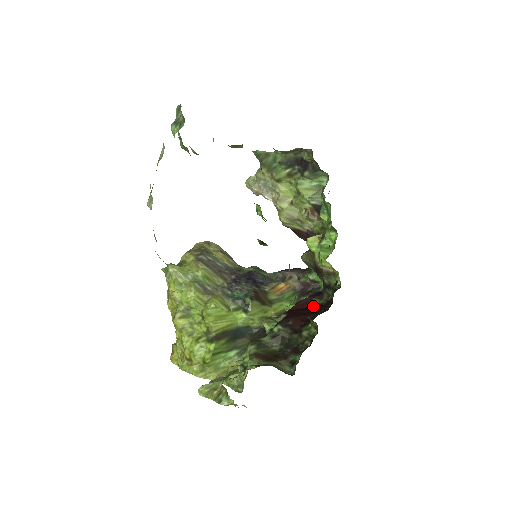
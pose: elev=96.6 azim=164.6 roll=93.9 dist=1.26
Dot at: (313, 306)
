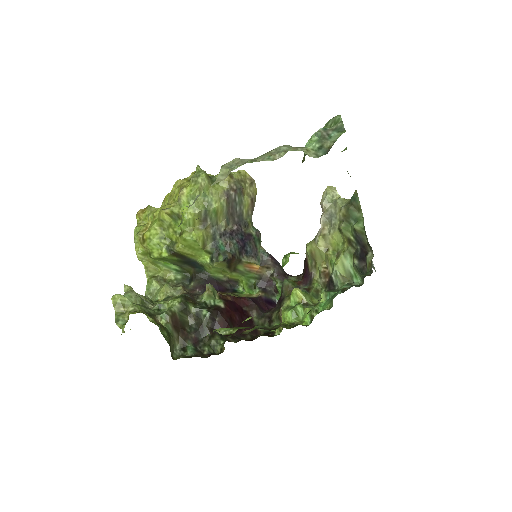
Dot at: (248, 316)
